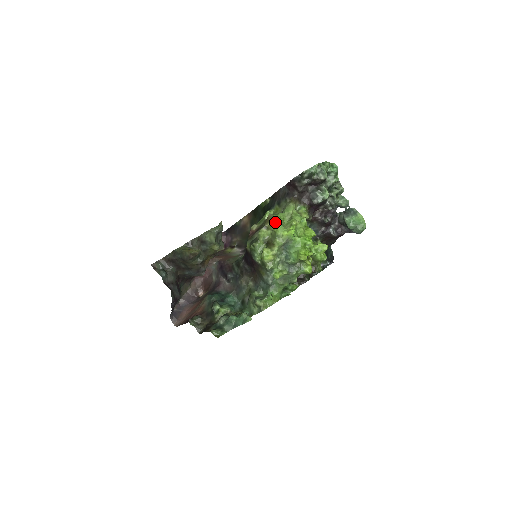
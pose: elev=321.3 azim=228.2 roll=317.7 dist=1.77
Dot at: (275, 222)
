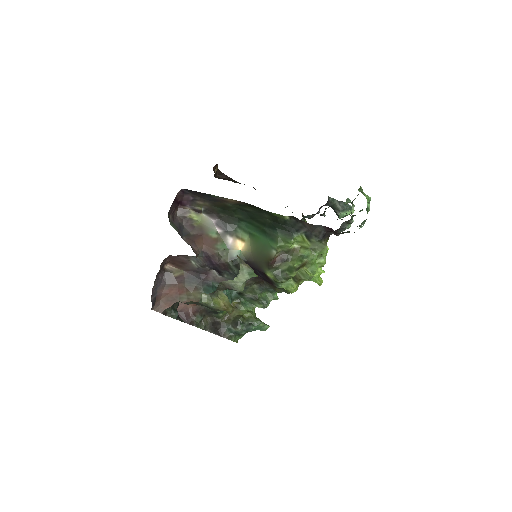
Dot at: (312, 270)
